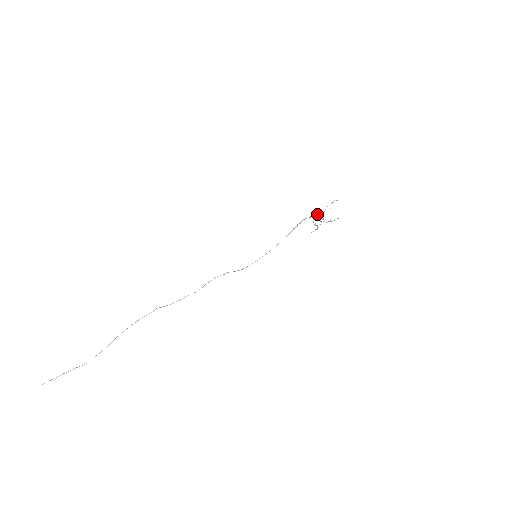
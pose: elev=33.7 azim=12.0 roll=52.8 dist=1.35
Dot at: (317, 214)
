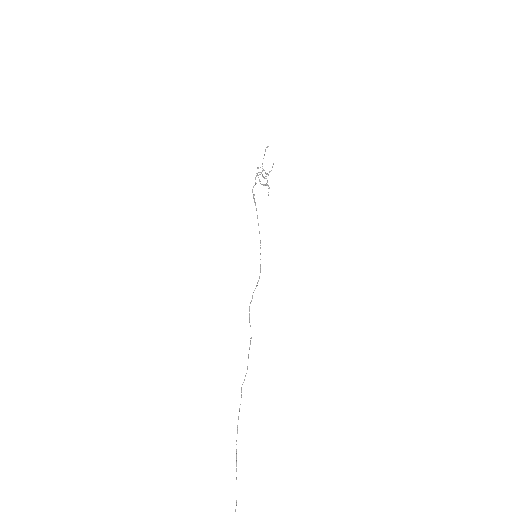
Dot at: (258, 175)
